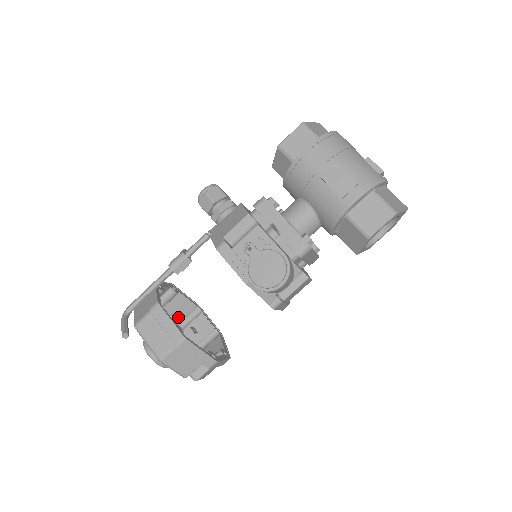
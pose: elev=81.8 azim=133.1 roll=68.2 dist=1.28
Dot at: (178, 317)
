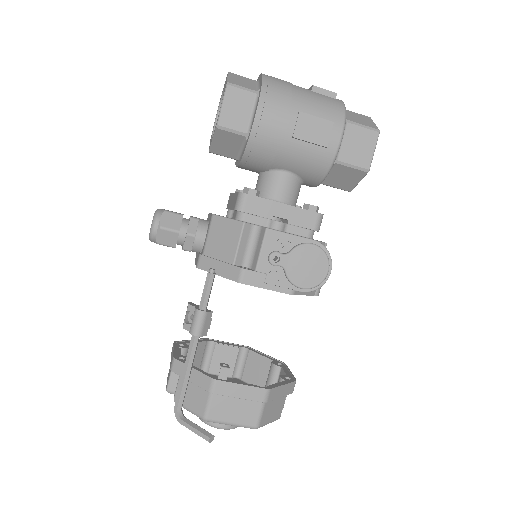
Dot at: (196, 366)
